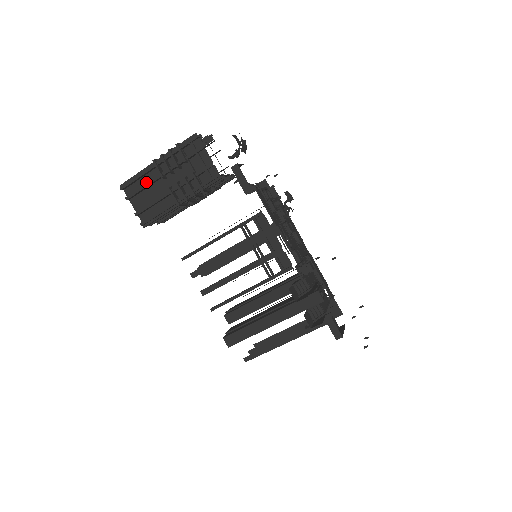
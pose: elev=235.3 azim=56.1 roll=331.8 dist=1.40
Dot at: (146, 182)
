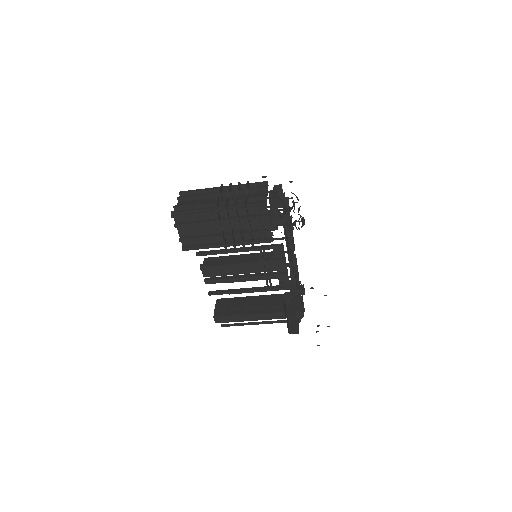
Dot at: (199, 218)
